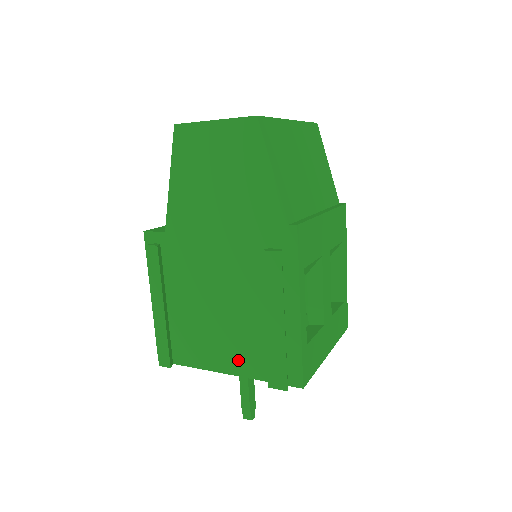
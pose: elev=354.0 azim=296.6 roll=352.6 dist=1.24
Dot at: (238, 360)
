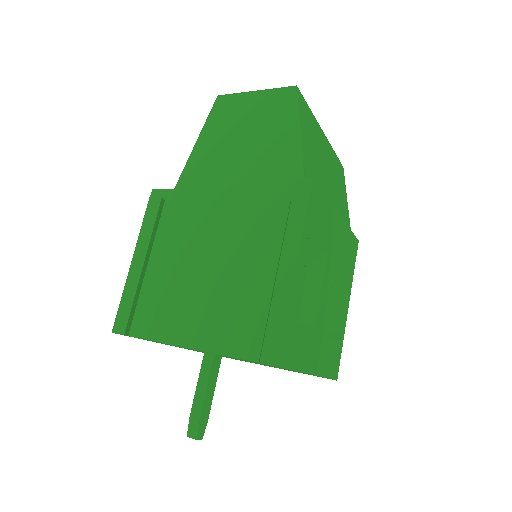
Dot at: (207, 329)
